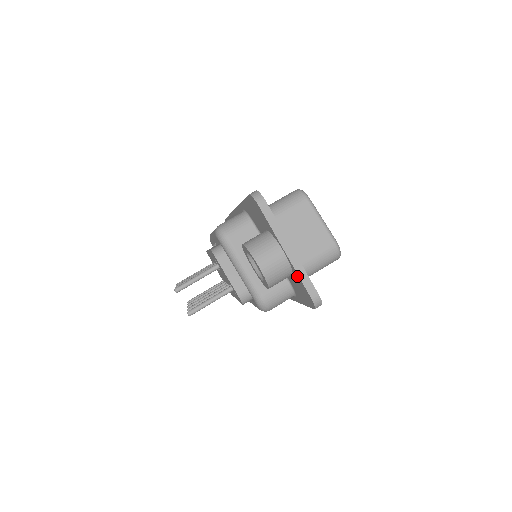
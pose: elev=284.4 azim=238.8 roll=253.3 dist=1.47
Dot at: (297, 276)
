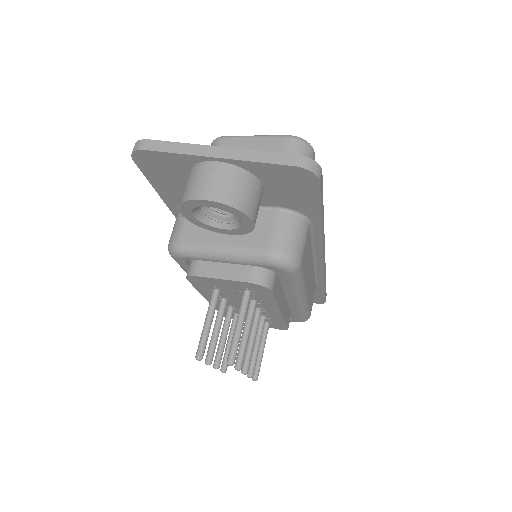
Dot at: (258, 167)
